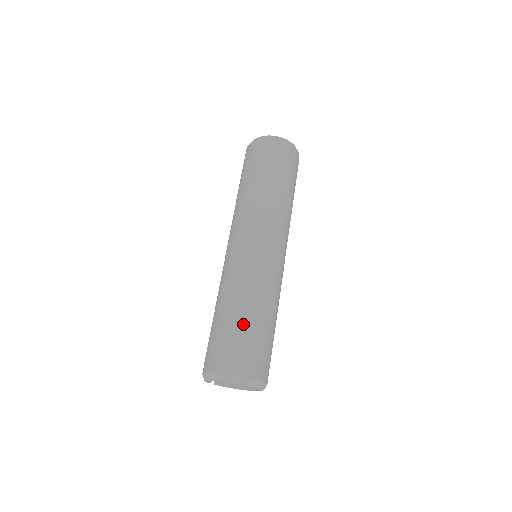
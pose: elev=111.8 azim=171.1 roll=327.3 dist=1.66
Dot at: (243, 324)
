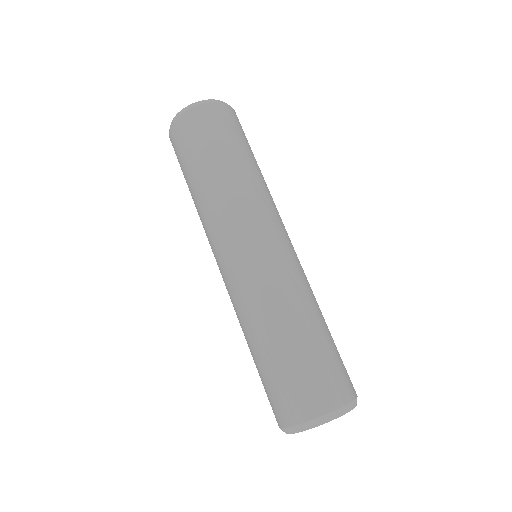
Dot at: (309, 343)
